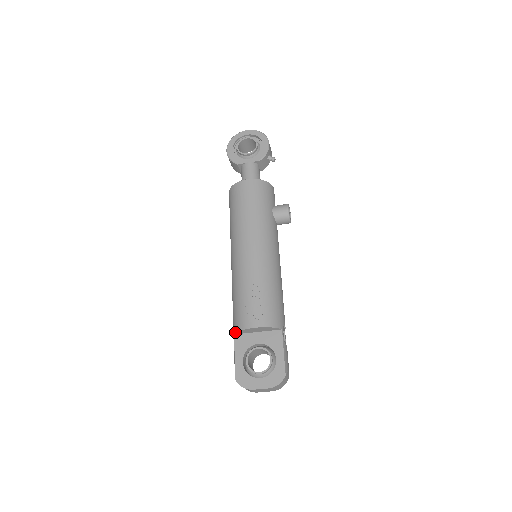
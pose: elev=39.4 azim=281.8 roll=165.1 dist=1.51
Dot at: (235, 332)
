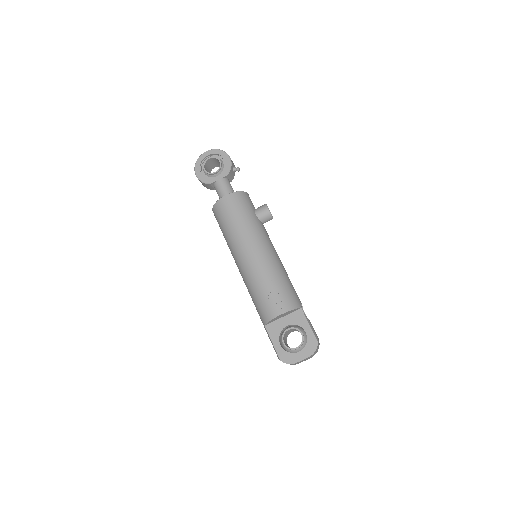
Dot at: (265, 324)
